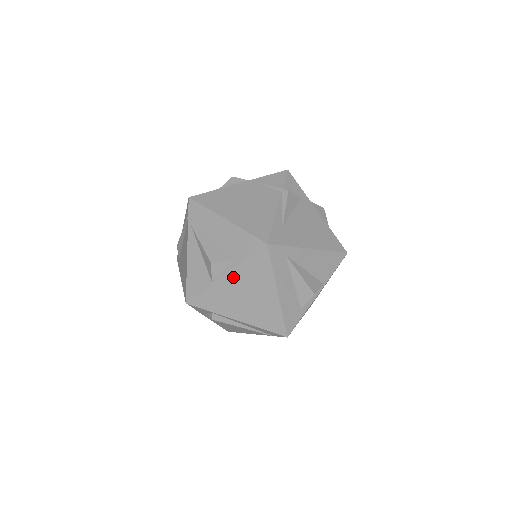
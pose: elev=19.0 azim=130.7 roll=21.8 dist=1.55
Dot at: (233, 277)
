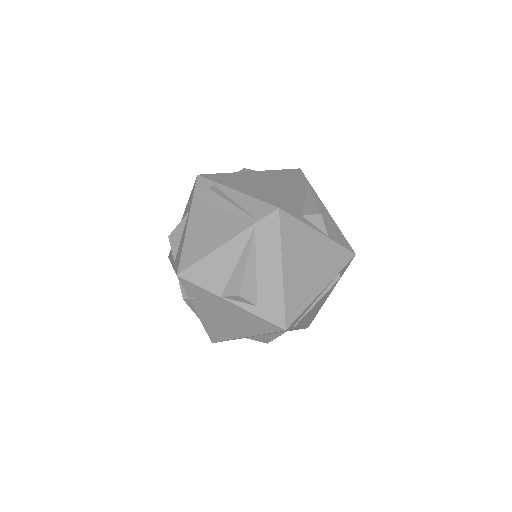
Dot at: (257, 173)
